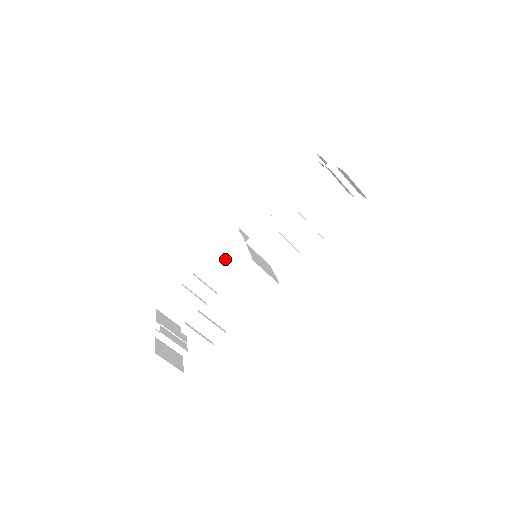
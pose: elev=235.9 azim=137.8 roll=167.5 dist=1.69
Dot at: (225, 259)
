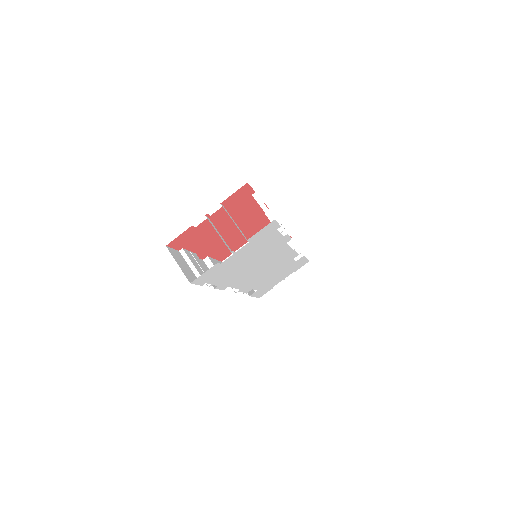
Dot at: occluded
